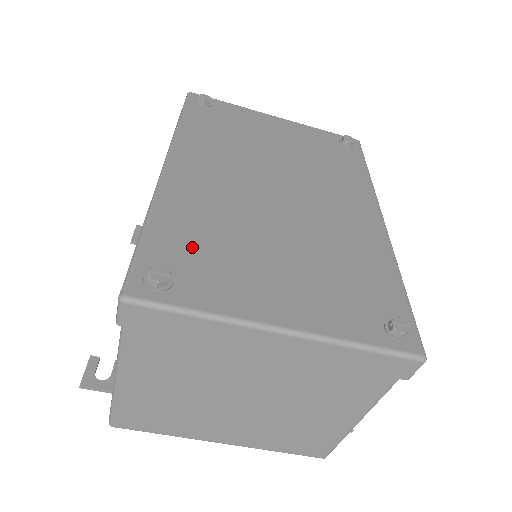
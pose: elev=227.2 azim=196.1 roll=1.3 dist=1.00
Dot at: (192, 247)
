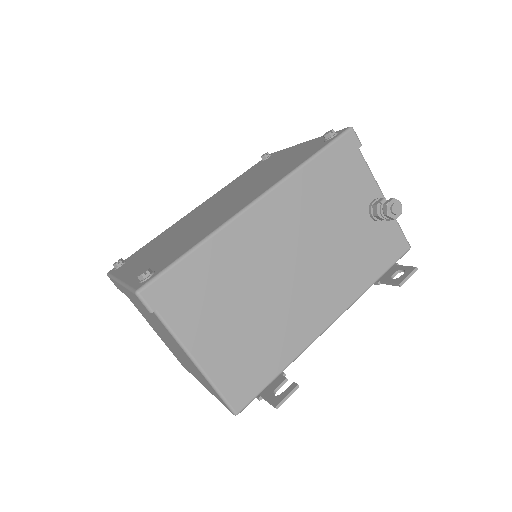
Dot at: (146, 249)
